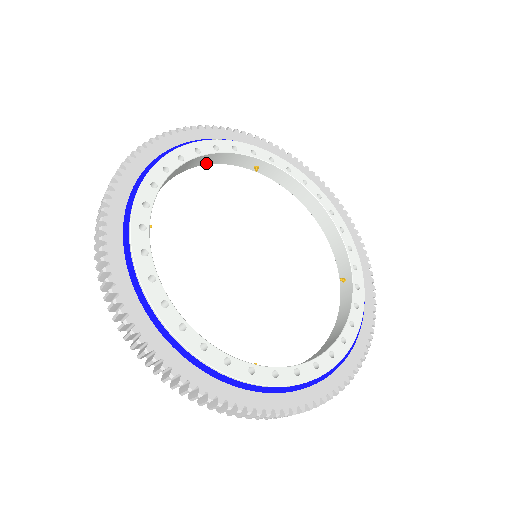
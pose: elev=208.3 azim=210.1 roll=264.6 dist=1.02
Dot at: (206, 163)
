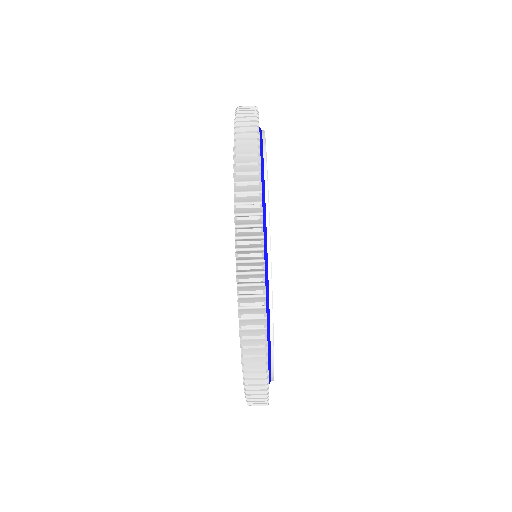
Dot at: occluded
